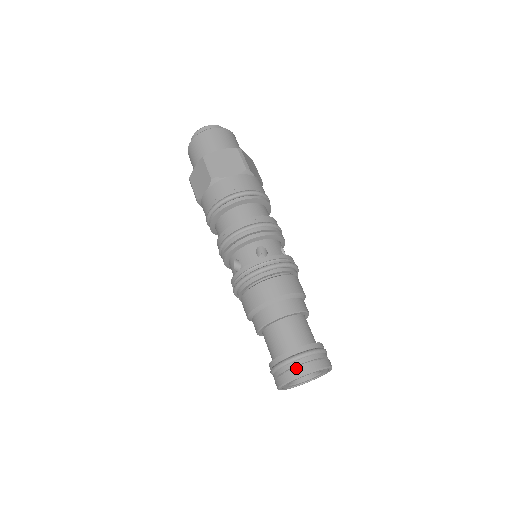
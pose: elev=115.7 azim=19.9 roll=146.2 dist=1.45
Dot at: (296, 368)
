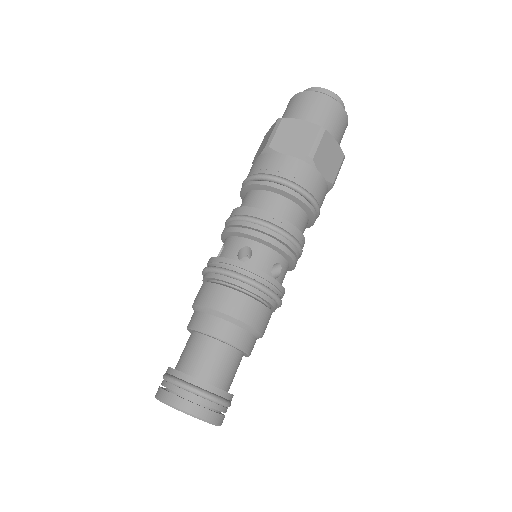
Dot at: (170, 392)
